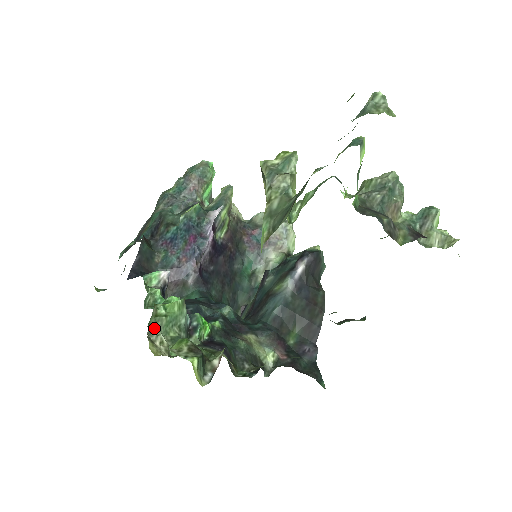
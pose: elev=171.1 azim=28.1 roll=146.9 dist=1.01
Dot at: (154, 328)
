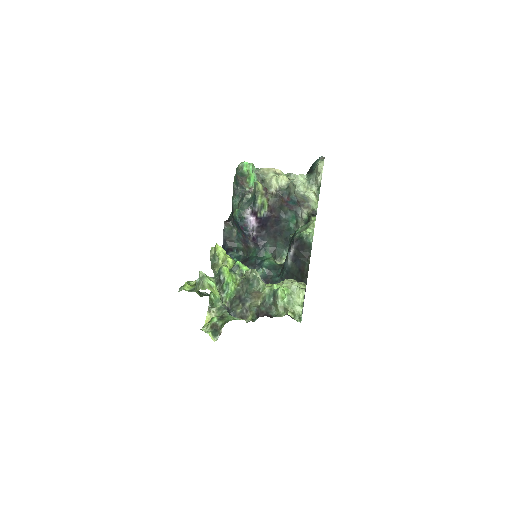
Dot at: (211, 304)
